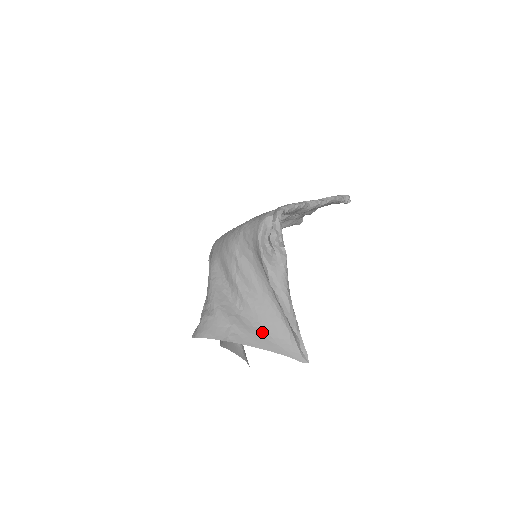
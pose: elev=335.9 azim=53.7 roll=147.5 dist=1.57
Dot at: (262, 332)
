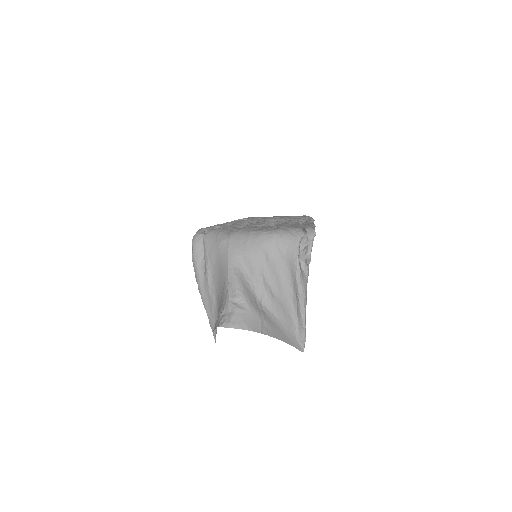
Dot at: (279, 326)
